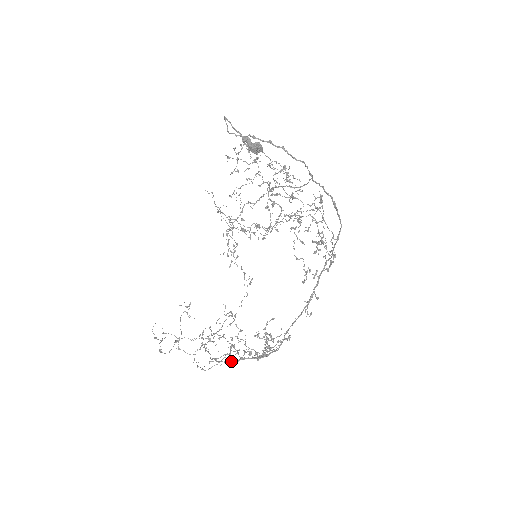
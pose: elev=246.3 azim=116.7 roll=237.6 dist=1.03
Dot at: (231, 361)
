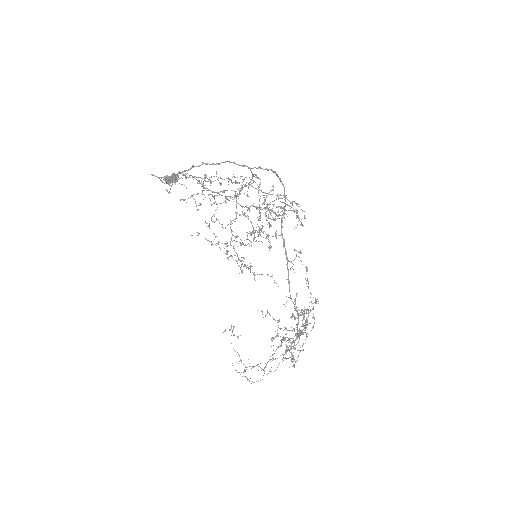
Dot at: (287, 350)
